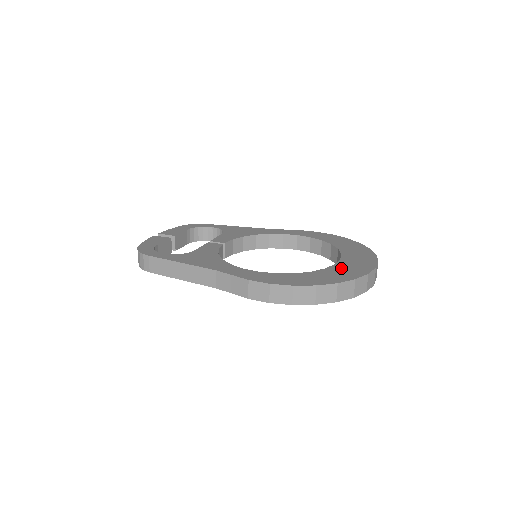
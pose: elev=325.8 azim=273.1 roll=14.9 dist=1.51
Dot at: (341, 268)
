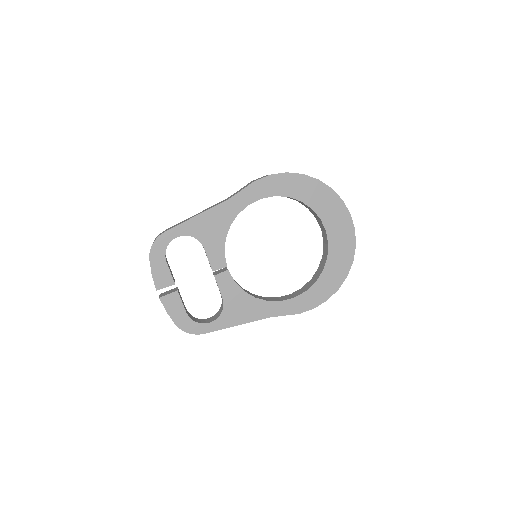
Dot at: (336, 250)
